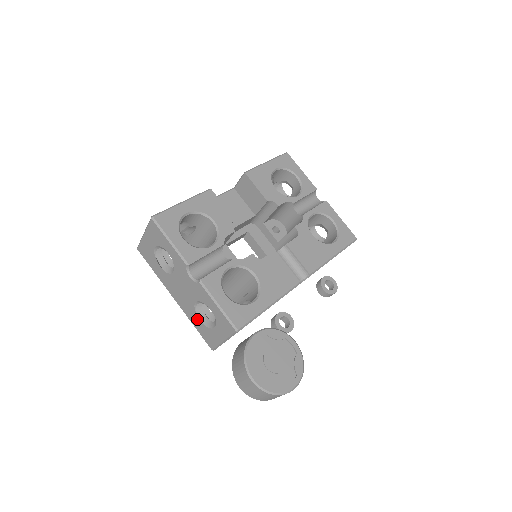
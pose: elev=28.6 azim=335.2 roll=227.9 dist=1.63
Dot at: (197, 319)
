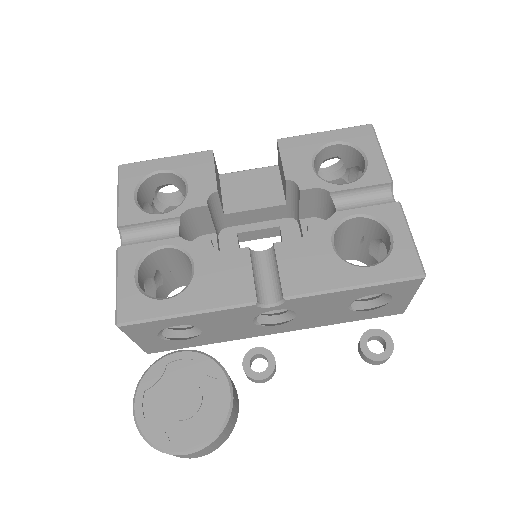
Dot at: occluded
